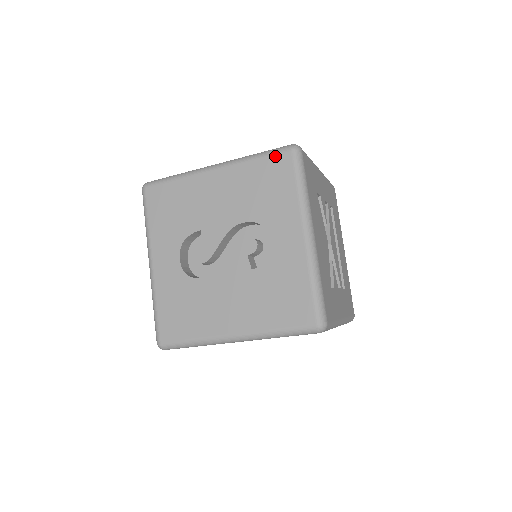
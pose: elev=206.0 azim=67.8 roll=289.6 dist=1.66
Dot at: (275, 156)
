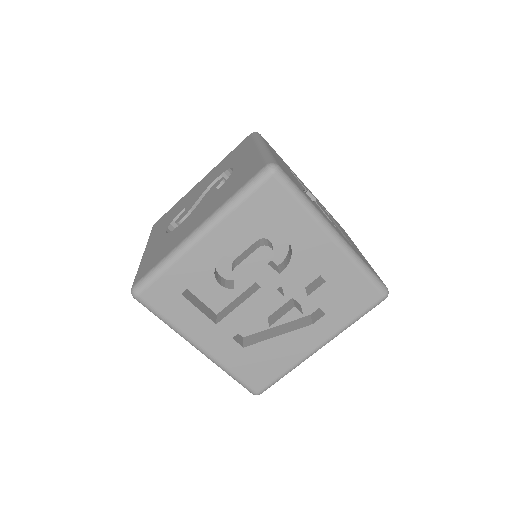
Dot at: (240, 144)
